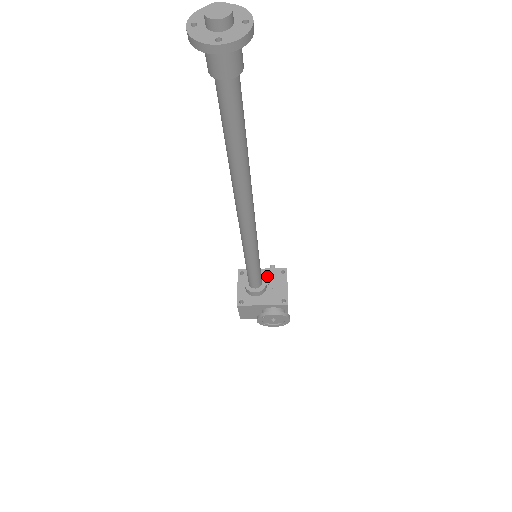
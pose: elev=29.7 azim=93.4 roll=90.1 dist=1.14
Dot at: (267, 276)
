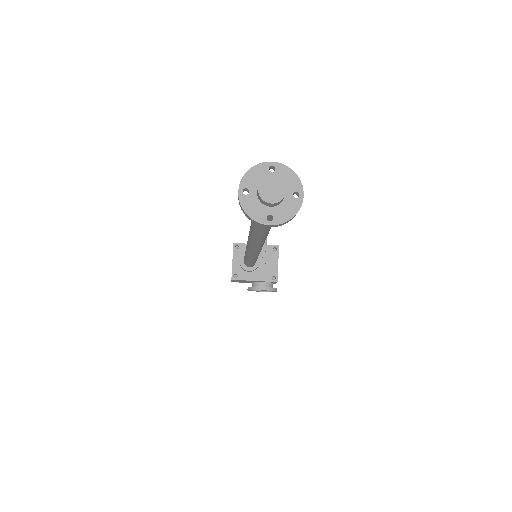
Dot at: (260, 252)
